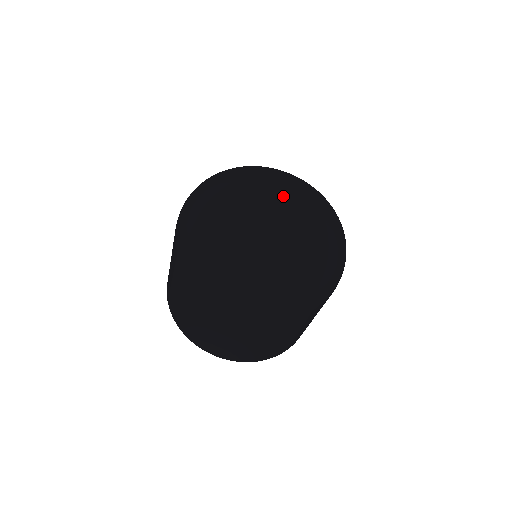
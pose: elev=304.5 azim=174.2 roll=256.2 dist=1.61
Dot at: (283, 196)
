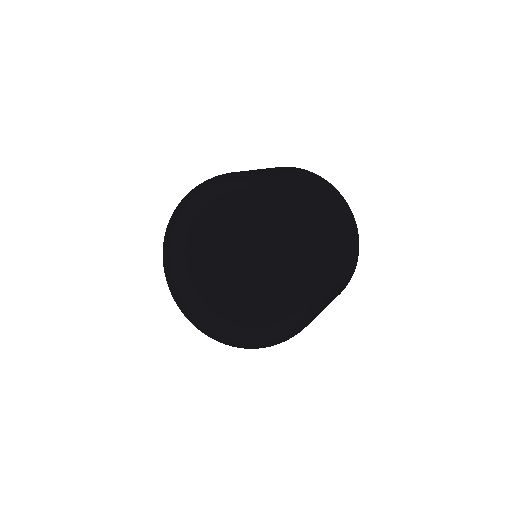
Dot at: (211, 257)
